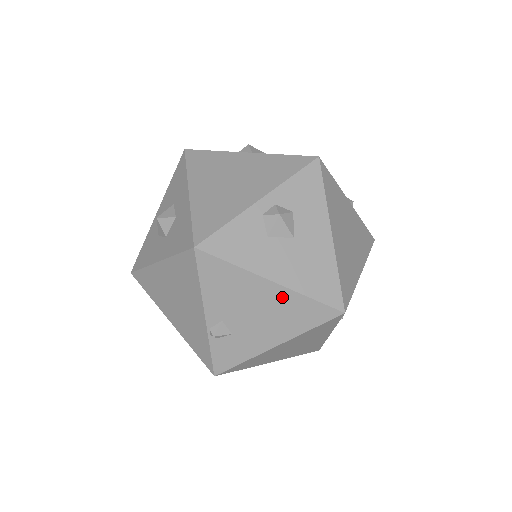
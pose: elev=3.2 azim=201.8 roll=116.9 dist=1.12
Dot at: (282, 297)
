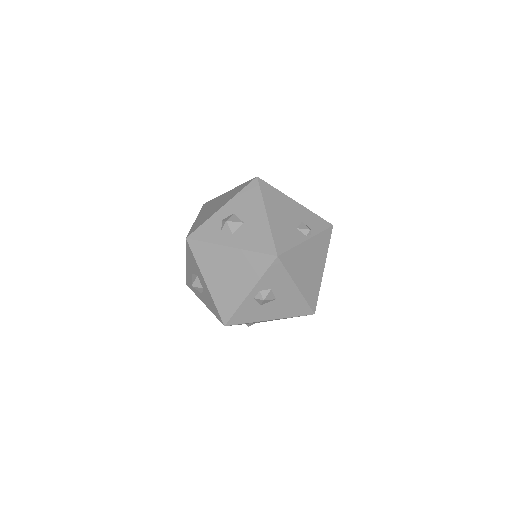
Dot at: occluded
